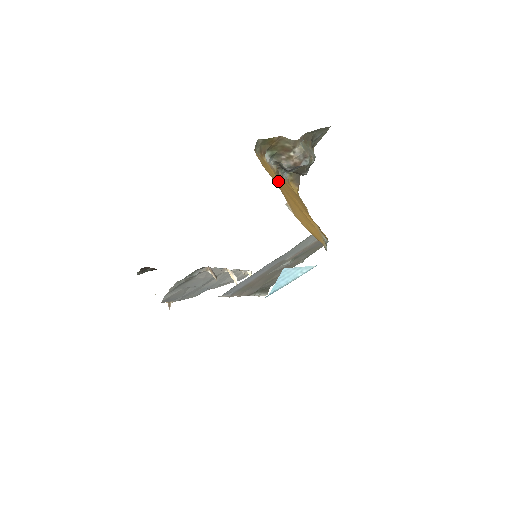
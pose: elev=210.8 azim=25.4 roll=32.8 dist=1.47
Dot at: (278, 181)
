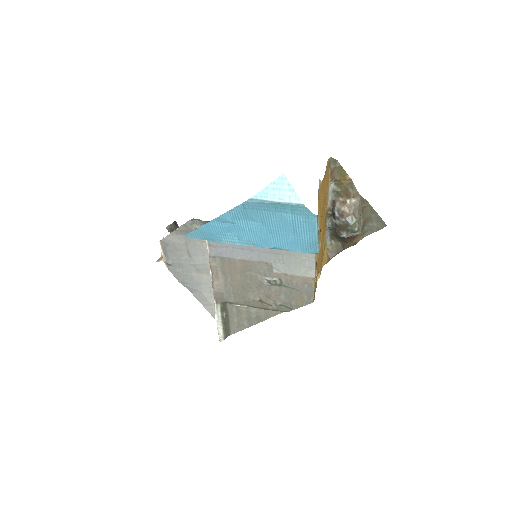
Dot at: (325, 195)
